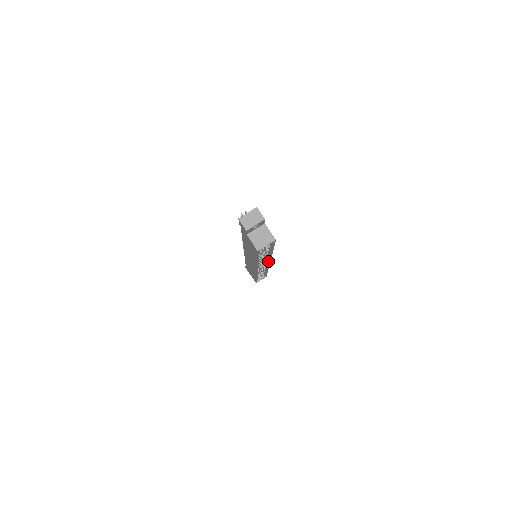
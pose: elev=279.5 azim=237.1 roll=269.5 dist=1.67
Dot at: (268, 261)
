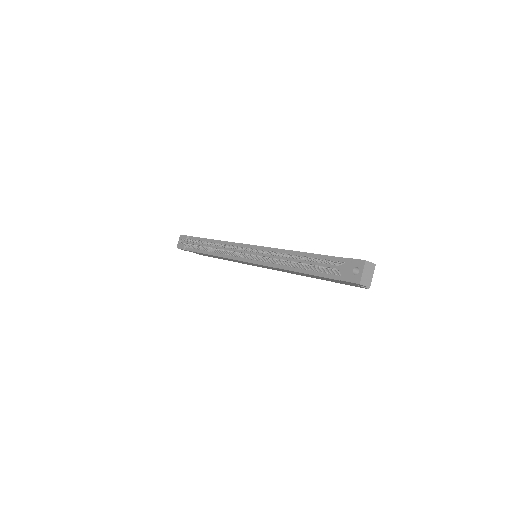
Dot at: occluded
